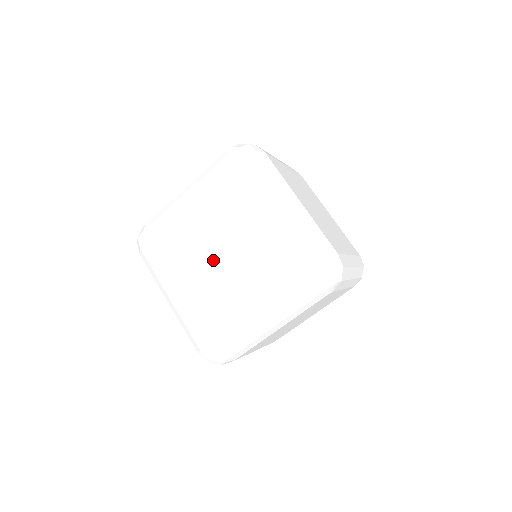
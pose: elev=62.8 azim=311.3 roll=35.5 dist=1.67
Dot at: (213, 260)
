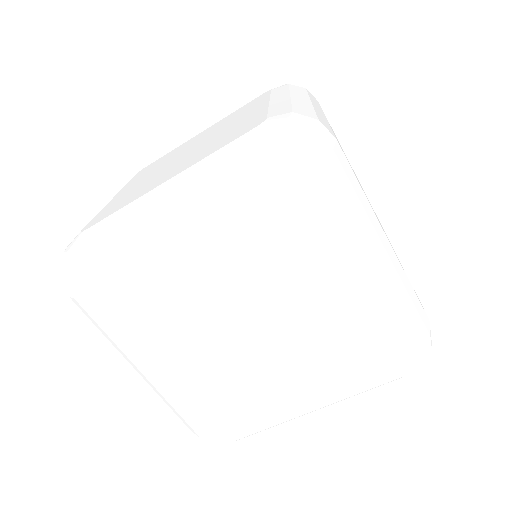
Dot at: (232, 336)
